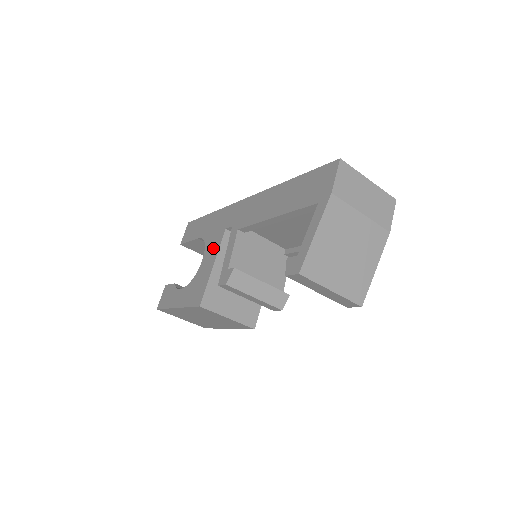
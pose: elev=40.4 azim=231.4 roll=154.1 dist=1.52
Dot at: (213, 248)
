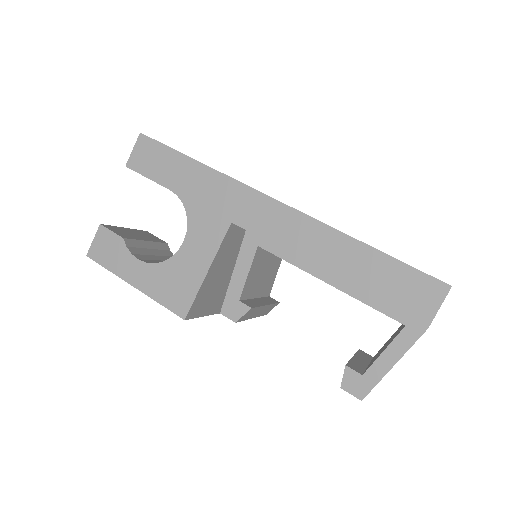
Dot at: (206, 239)
